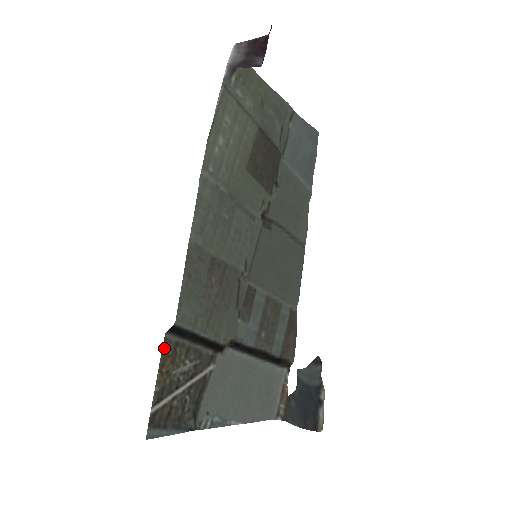
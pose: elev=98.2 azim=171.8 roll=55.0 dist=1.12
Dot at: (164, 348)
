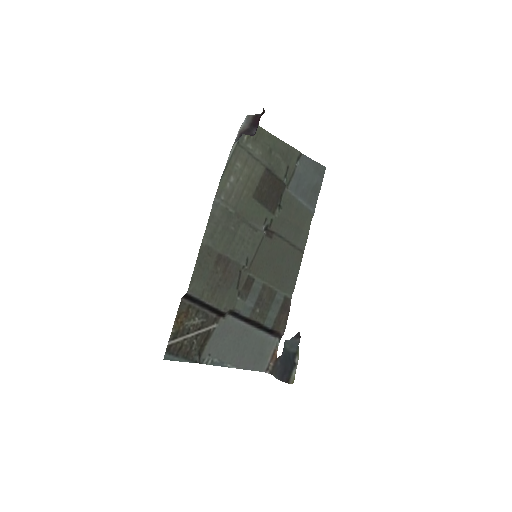
Dot at: (180, 307)
